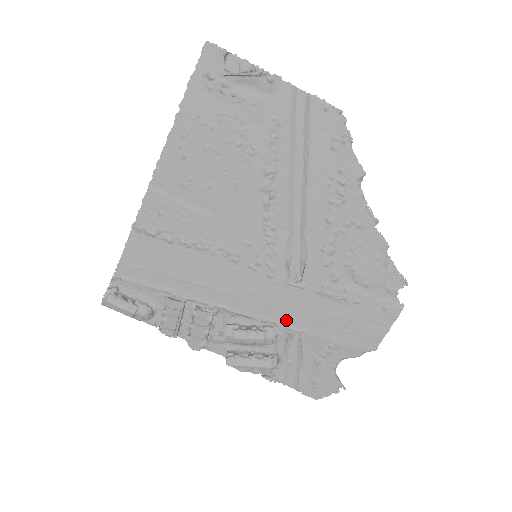
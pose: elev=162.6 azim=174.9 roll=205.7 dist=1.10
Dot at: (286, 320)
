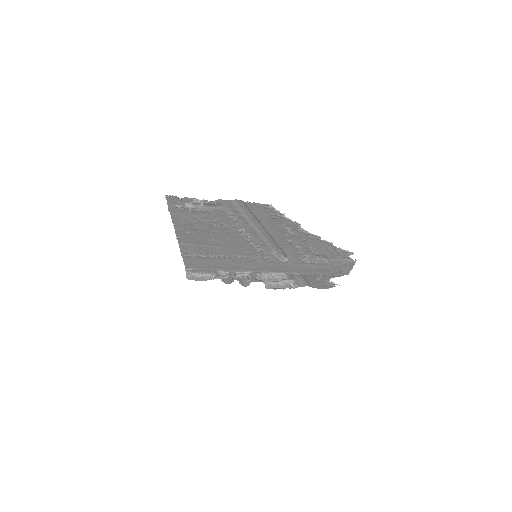
Dot at: (289, 272)
